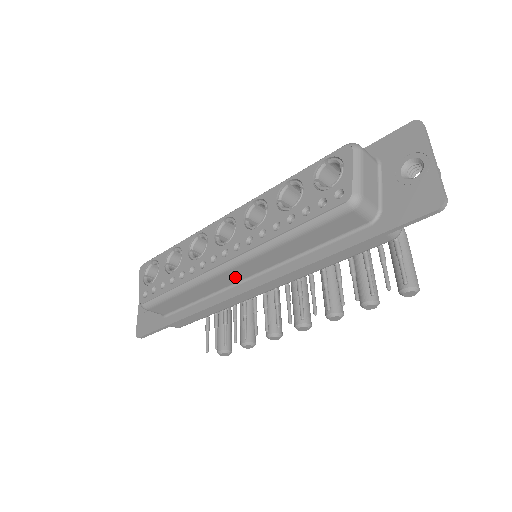
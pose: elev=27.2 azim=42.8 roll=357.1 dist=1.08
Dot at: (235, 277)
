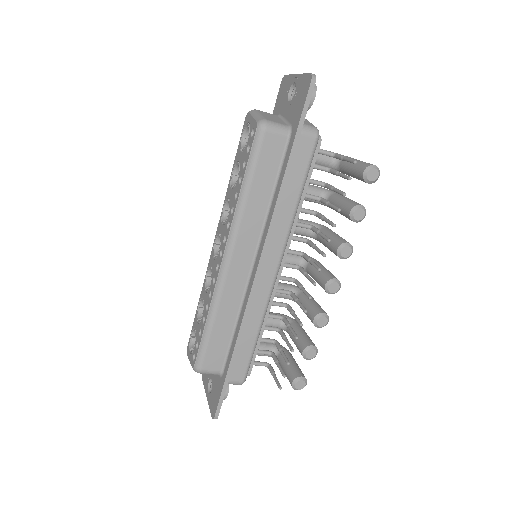
Dot at: (242, 270)
